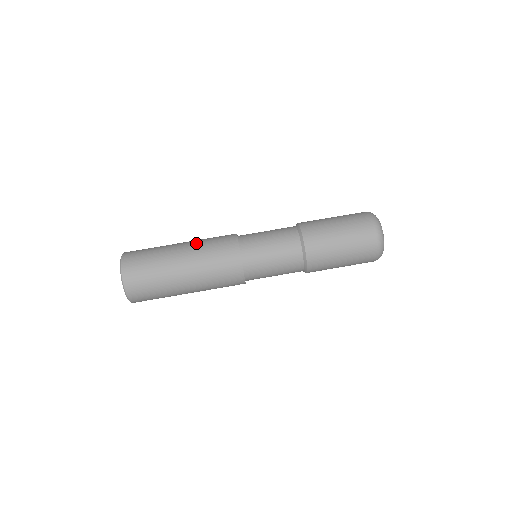
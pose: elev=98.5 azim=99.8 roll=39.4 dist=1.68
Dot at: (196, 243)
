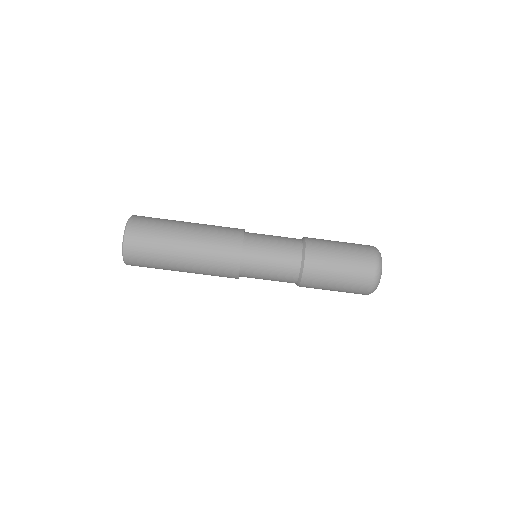
Dot at: (204, 224)
